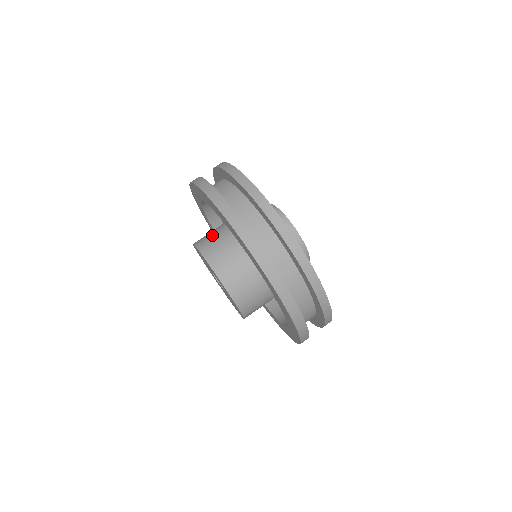
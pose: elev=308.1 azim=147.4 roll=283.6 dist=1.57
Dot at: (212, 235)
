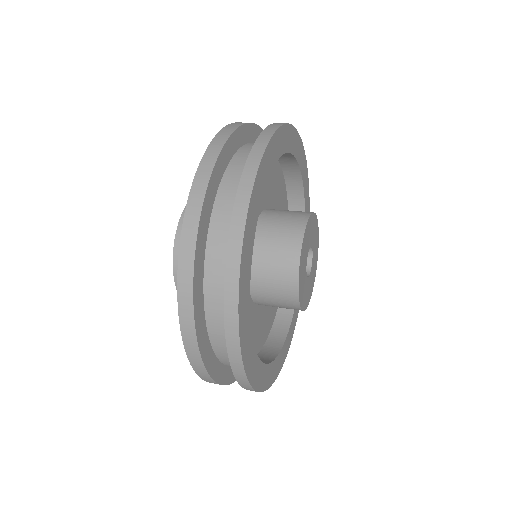
Dot at: occluded
